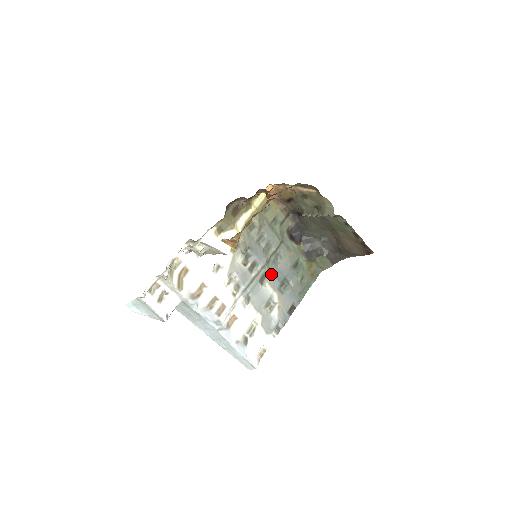
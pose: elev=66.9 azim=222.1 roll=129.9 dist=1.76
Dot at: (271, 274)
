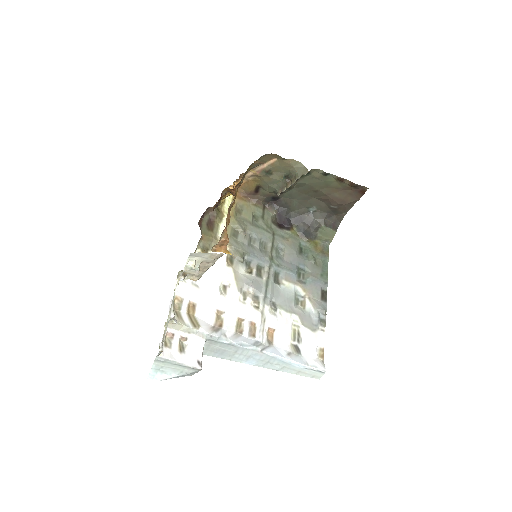
Dot at: (282, 270)
